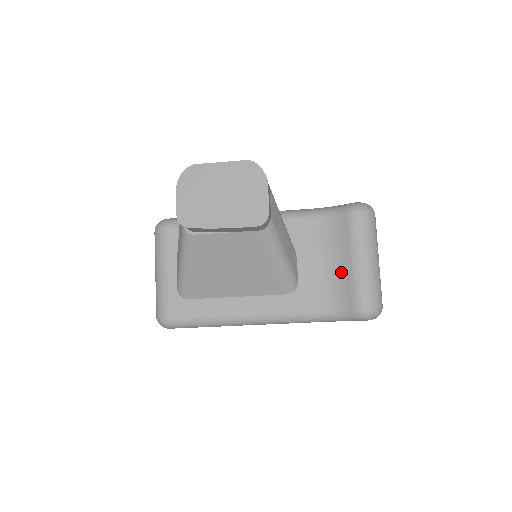
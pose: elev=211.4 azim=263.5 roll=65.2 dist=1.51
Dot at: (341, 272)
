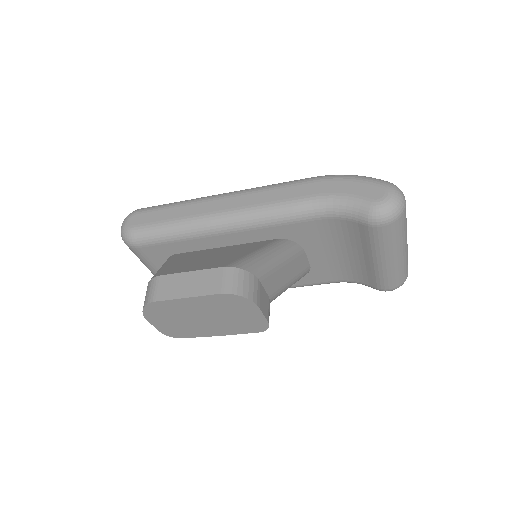
Dot at: (360, 263)
